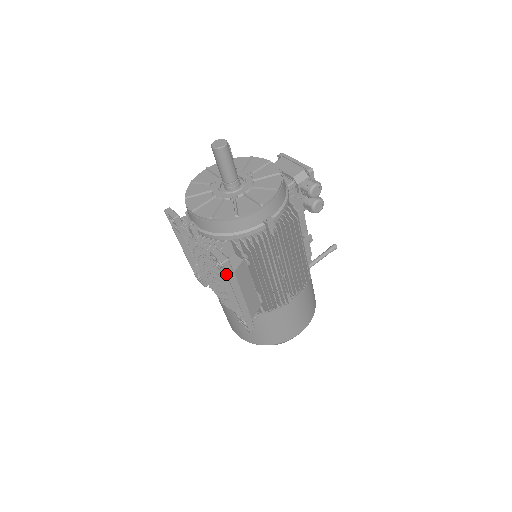
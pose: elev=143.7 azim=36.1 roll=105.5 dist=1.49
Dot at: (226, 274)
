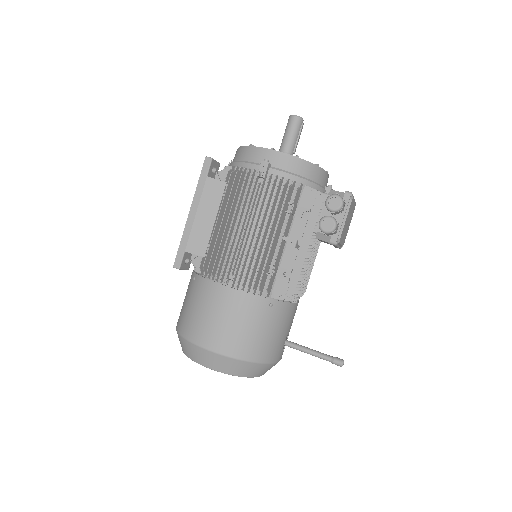
Dot at: (202, 172)
